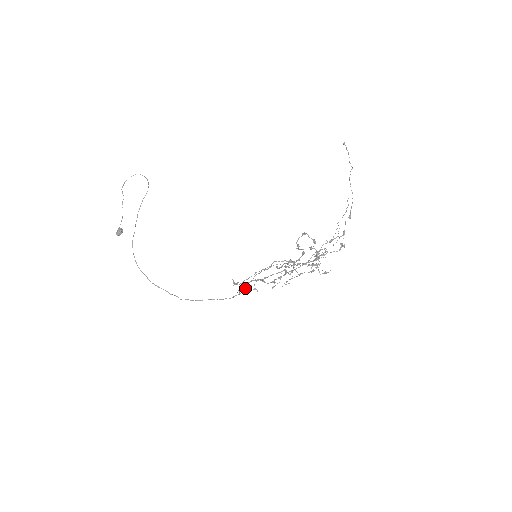
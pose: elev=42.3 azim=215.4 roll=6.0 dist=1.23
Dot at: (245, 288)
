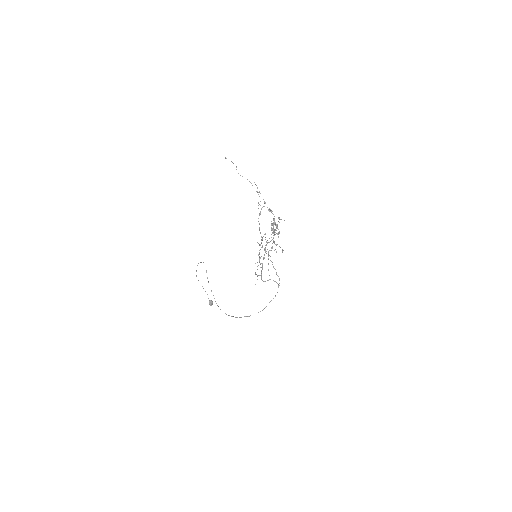
Dot at: (279, 279)
